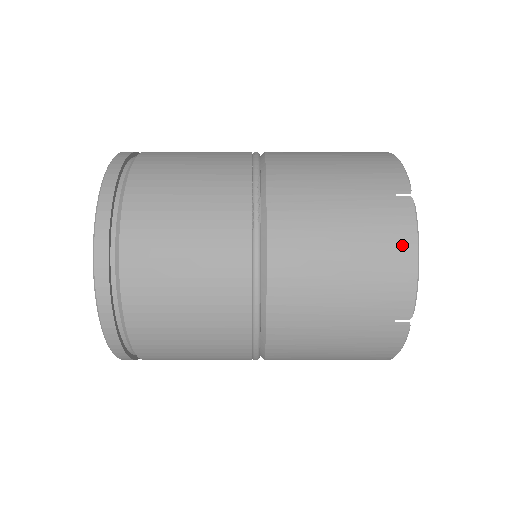
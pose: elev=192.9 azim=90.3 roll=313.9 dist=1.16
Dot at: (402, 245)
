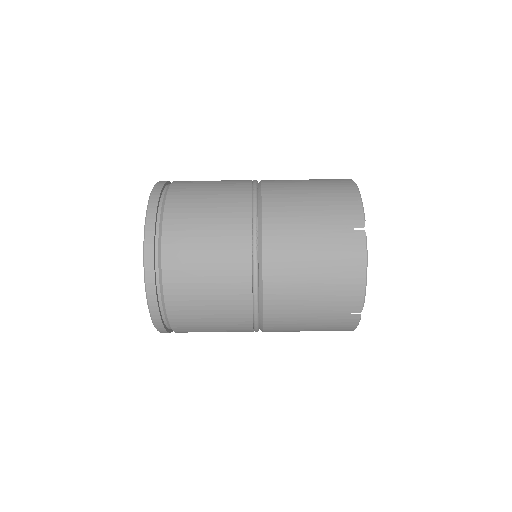
Dot at: (355, 266)
